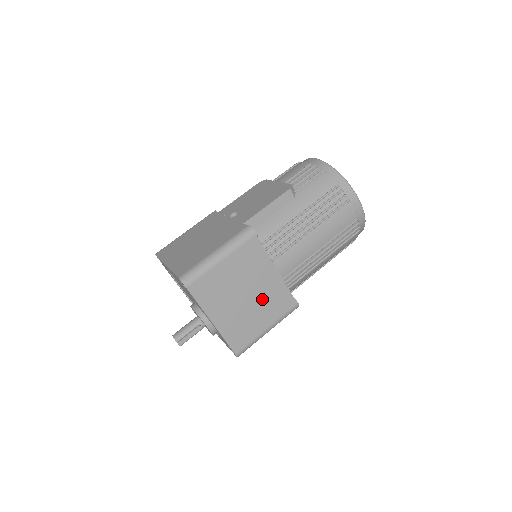
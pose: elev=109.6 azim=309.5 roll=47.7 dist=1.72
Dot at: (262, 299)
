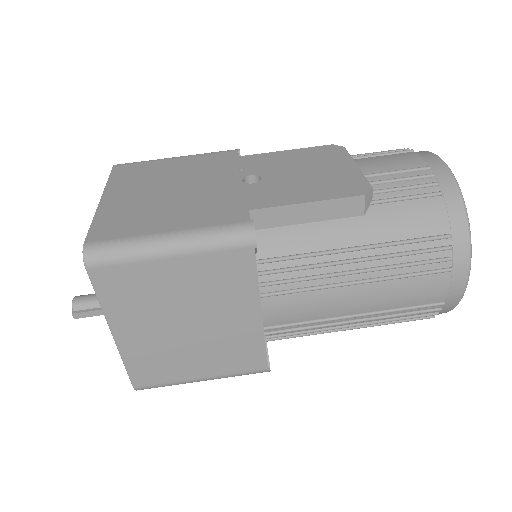
Dot at: (214, 339)
